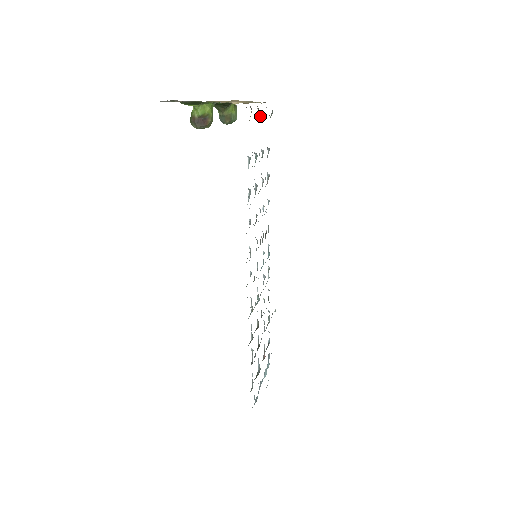
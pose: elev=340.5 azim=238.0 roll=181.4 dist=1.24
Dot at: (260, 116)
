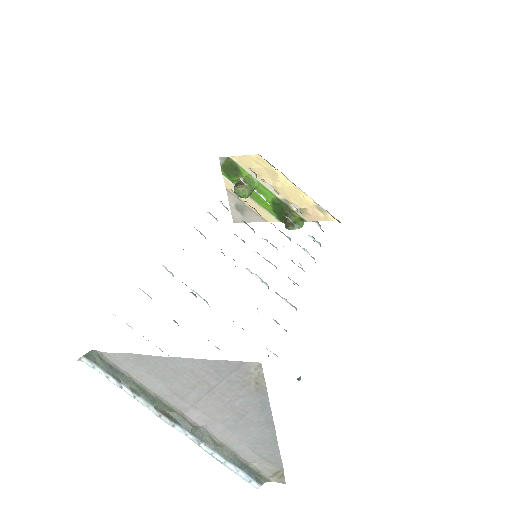
Dot at: occluded
